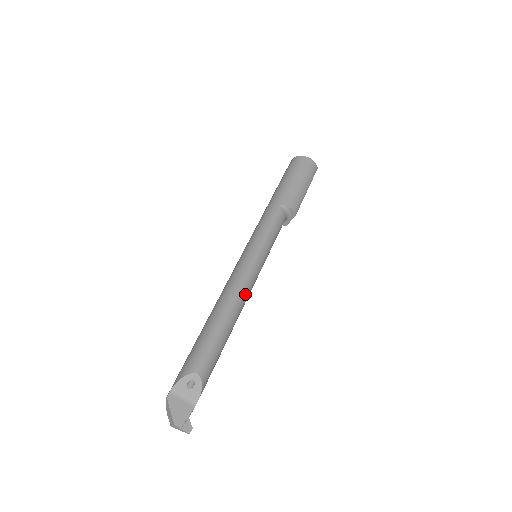
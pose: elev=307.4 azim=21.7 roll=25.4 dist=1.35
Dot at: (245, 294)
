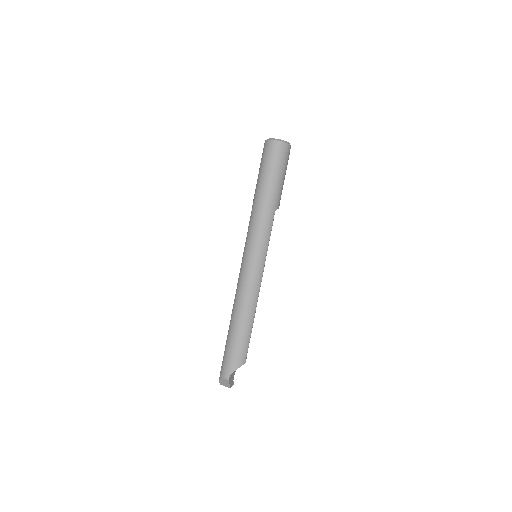
Dot at: occluded
